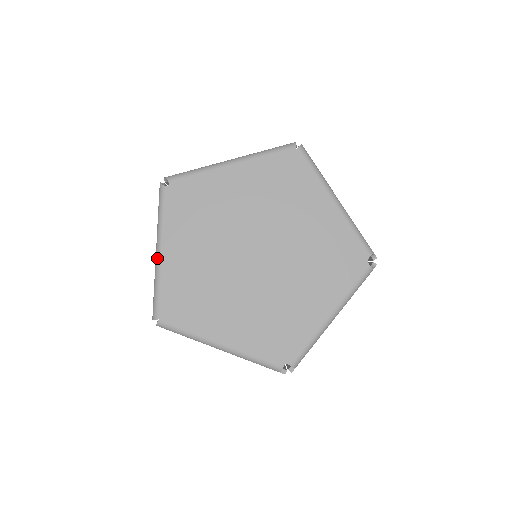
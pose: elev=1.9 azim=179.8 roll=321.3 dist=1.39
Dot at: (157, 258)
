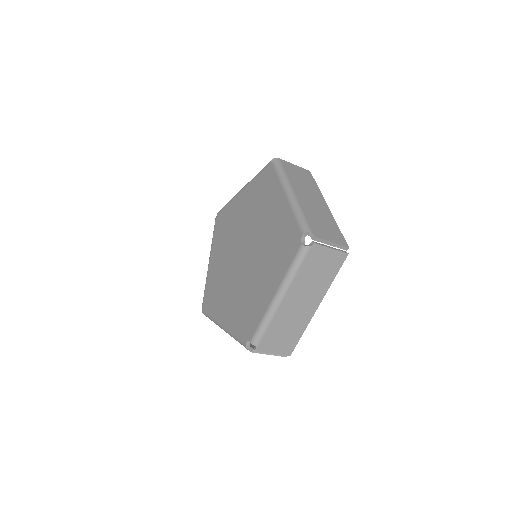
Dot at: (208, 267)
